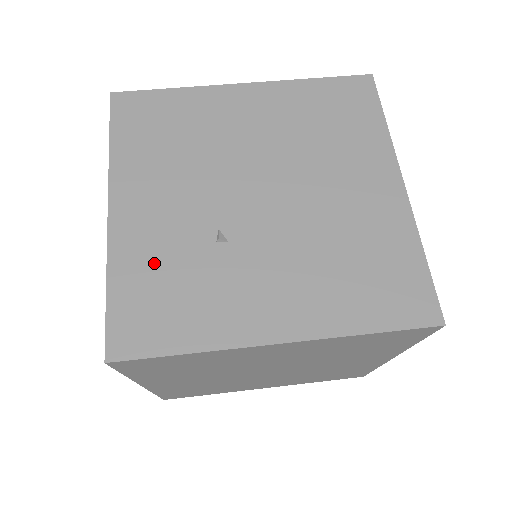
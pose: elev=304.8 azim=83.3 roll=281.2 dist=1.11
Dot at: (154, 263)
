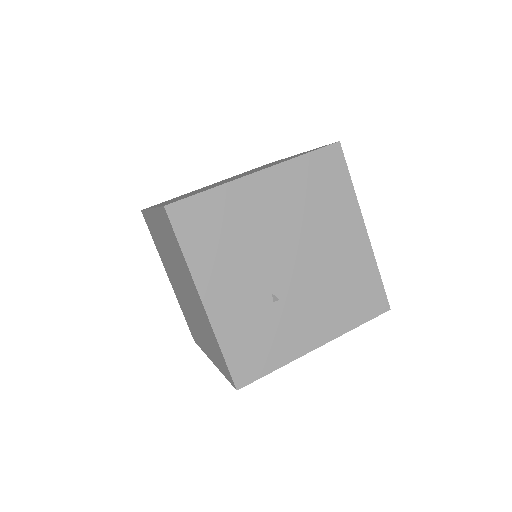
Dot at: (243, 328)
